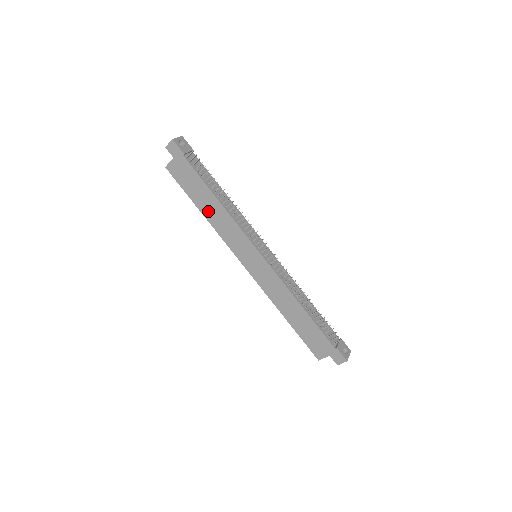
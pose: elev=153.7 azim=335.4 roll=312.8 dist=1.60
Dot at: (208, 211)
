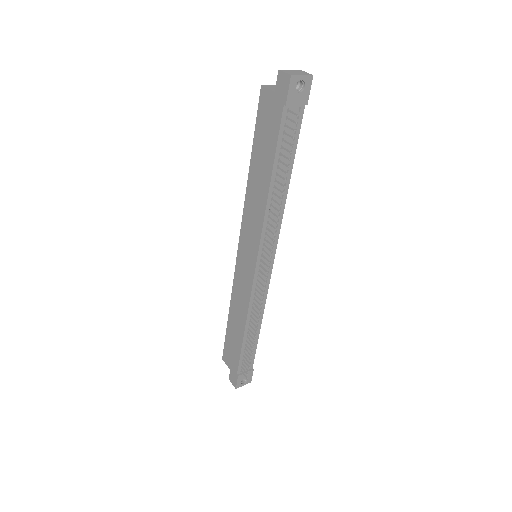
Dot at: (255, 177)
